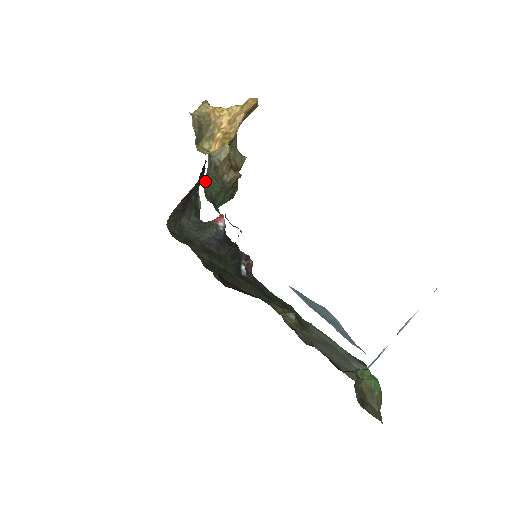
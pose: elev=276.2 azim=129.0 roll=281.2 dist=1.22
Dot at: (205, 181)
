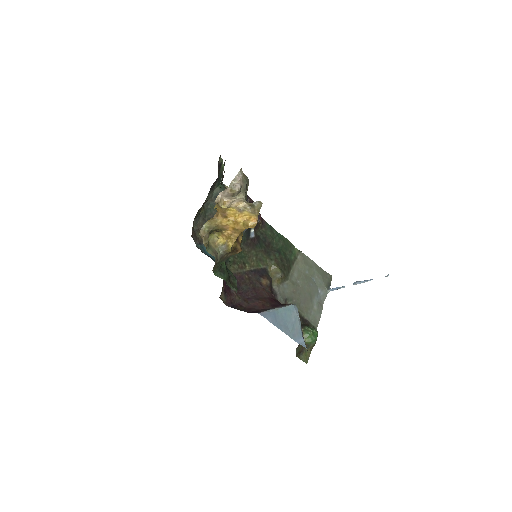
Dot at: (213, 267)
